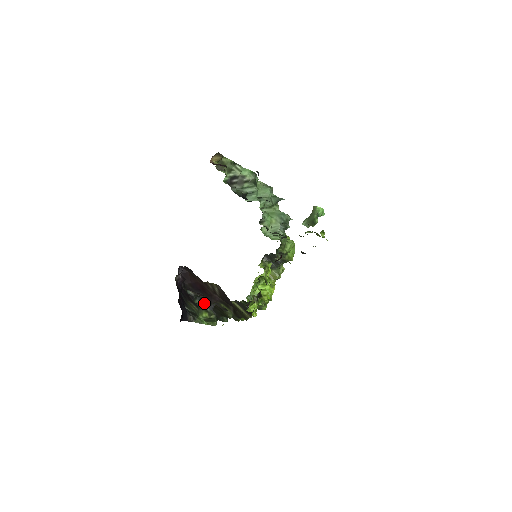
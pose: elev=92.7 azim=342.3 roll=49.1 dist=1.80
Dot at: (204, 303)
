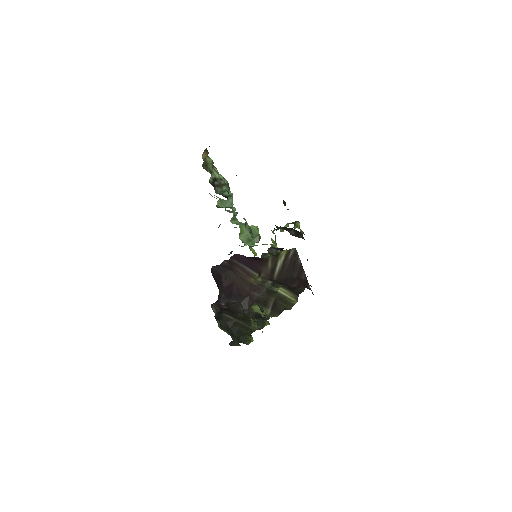
Dot at: (221, 325)
